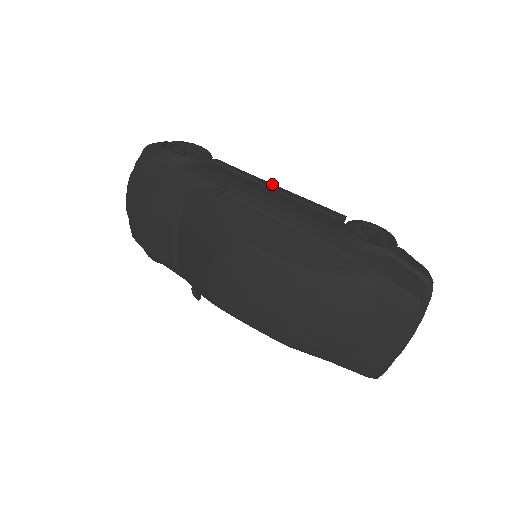
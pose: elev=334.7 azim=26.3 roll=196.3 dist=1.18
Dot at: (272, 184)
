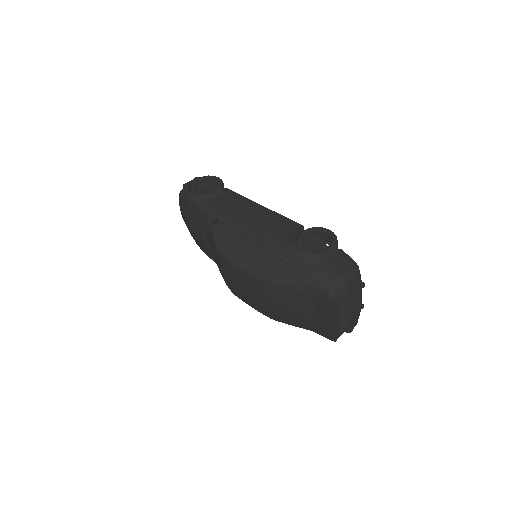
Dot at: (257, 204)
